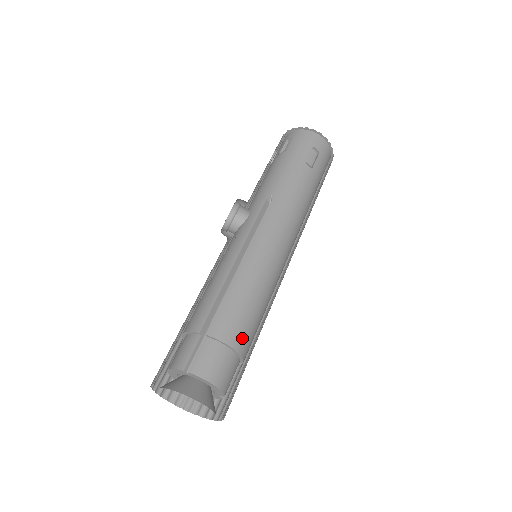
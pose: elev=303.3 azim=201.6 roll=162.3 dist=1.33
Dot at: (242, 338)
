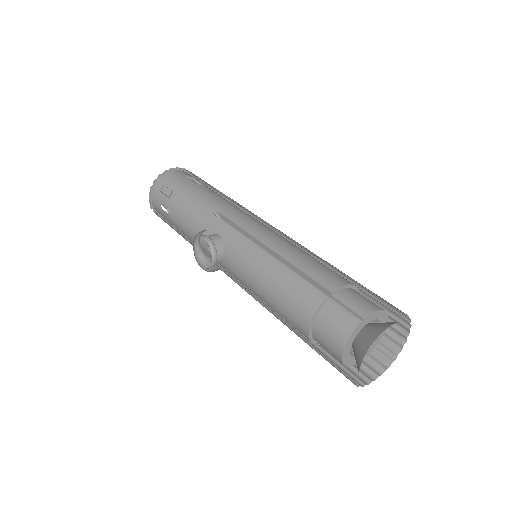
Dot at: occluded
